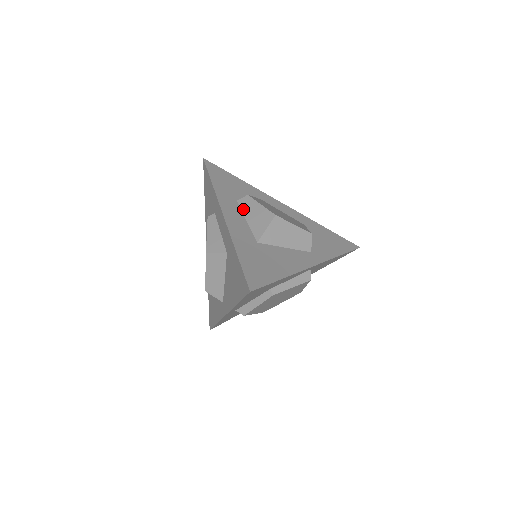
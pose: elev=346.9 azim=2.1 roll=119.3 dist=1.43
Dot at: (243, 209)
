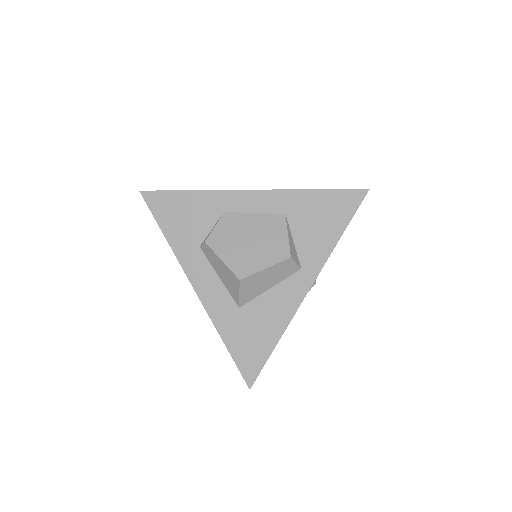
Dot at: (210, 261)
